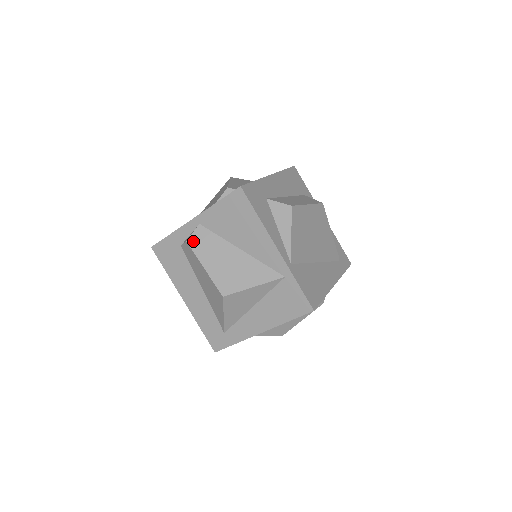
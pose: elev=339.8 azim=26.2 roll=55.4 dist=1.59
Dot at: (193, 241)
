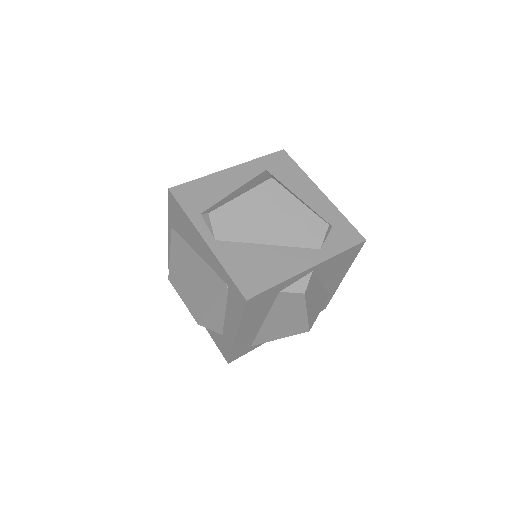
Dot at: (308, 291)
